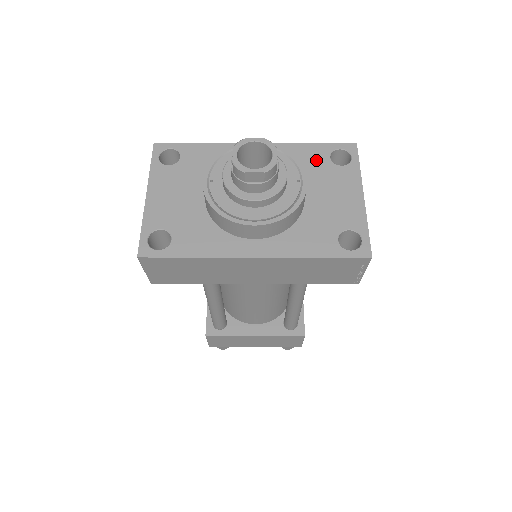
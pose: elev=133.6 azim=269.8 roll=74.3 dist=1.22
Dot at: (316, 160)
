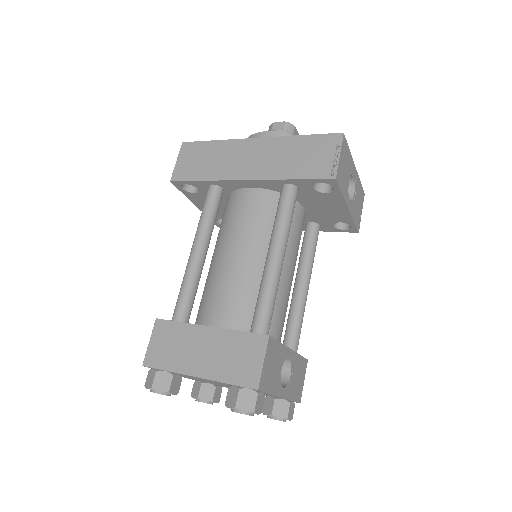
Dot at: occluded
